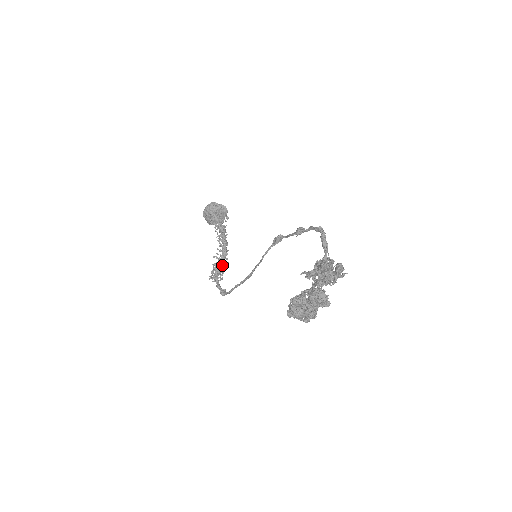
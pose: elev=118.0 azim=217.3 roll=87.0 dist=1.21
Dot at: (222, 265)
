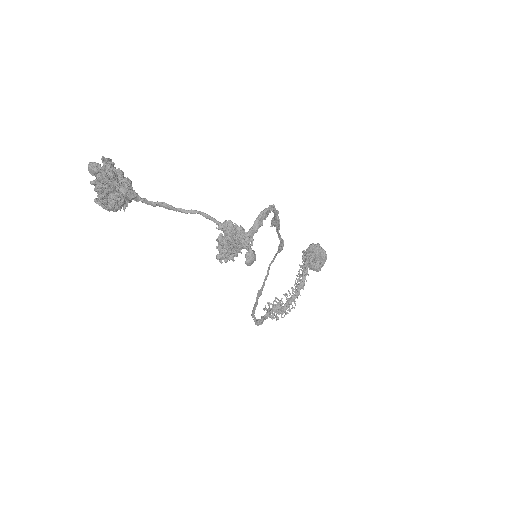
Dot at: (286, 305)
